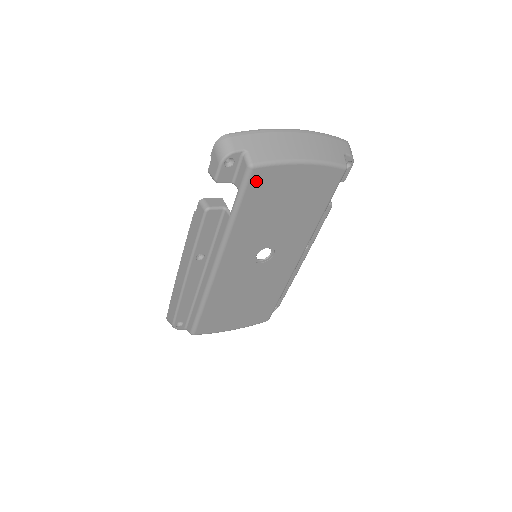
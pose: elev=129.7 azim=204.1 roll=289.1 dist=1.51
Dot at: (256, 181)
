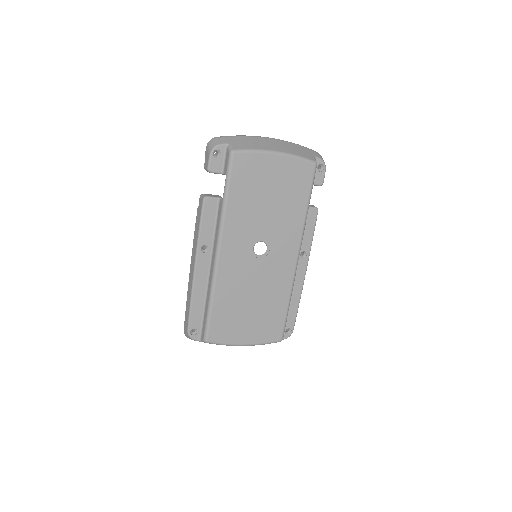
Dot at: (238, 166)
